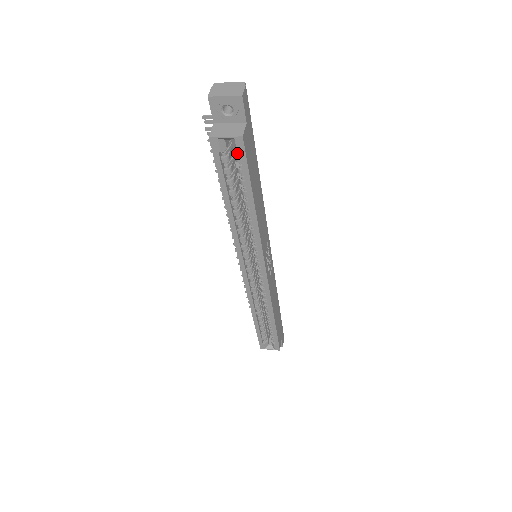
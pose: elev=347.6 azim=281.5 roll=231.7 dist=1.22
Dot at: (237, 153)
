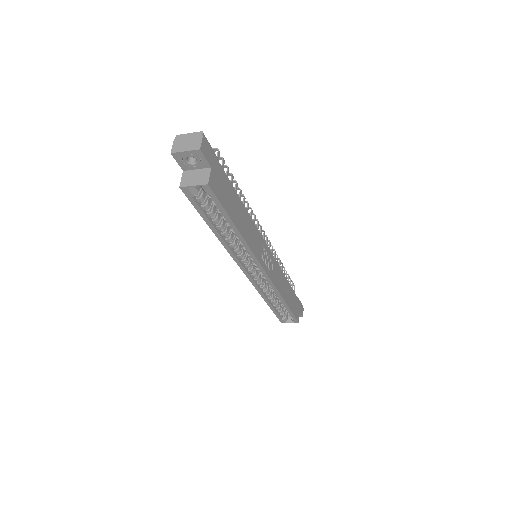
Dot at: (208, 194)
